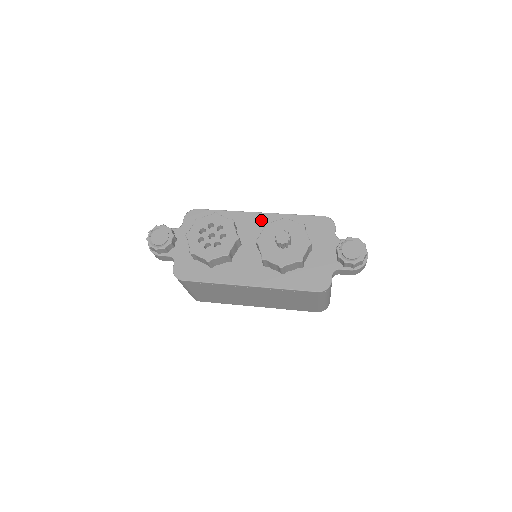
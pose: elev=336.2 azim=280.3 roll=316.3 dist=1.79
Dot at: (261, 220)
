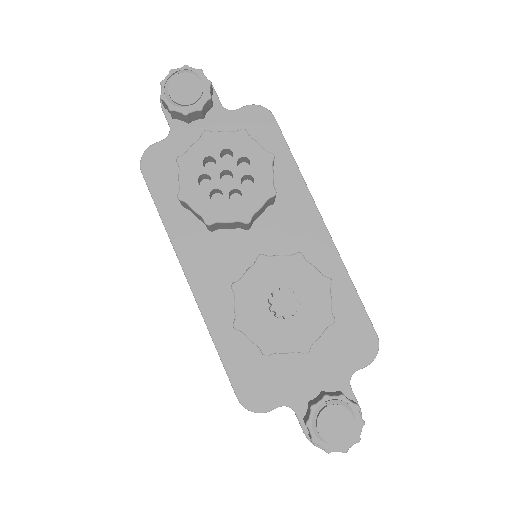
Dot at: (312, 234)
